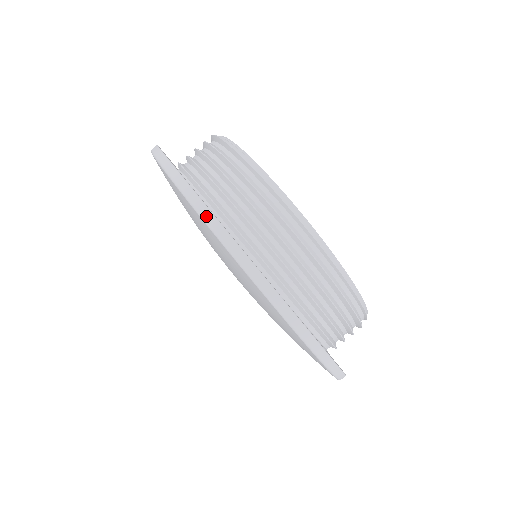
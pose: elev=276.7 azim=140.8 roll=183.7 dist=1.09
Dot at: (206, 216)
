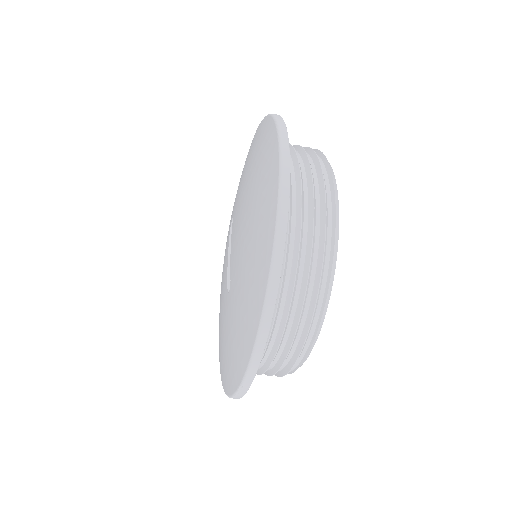
Dot at: (281, 125)
